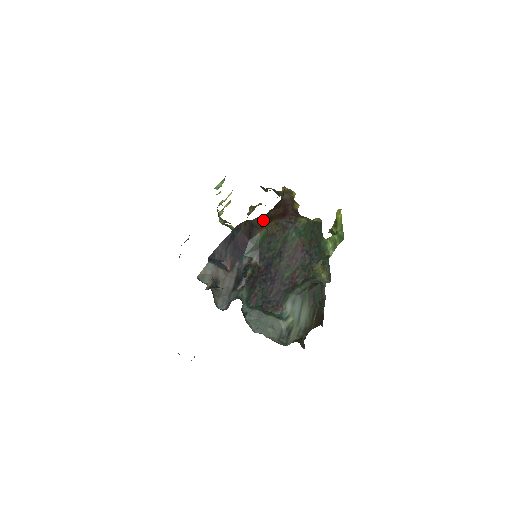
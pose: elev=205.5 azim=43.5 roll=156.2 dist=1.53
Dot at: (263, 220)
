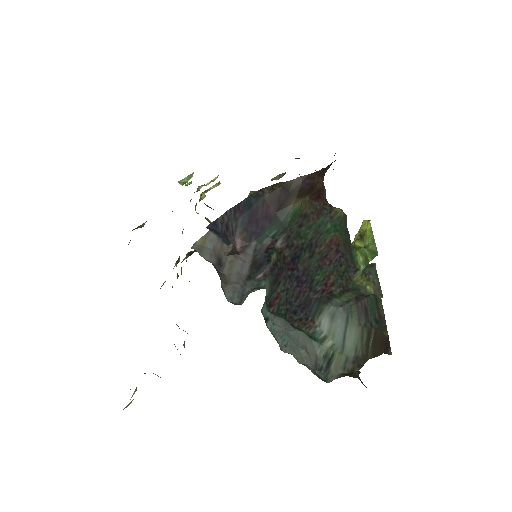
Dot at: (304, 185)
